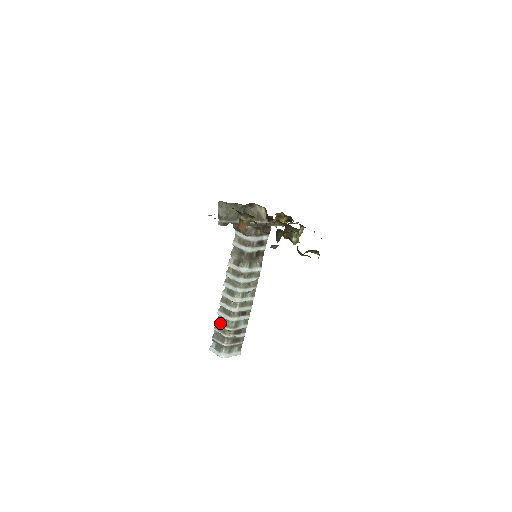
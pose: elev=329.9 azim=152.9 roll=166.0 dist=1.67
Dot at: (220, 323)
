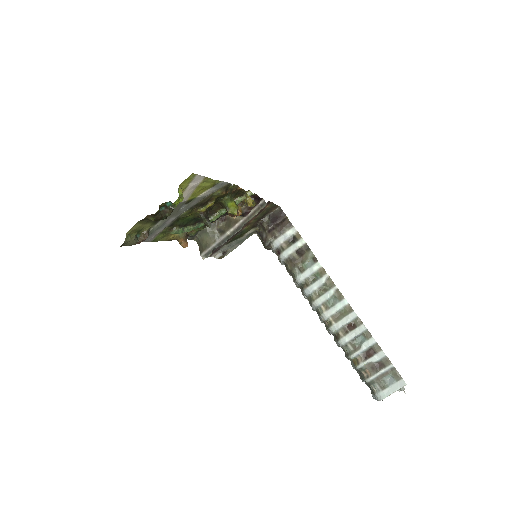
Dot at: (346, 356)
